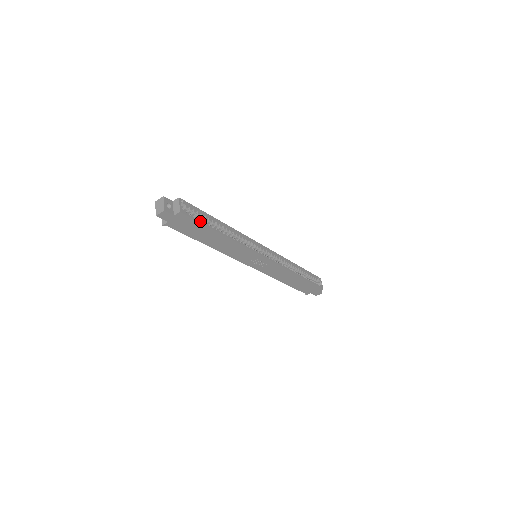
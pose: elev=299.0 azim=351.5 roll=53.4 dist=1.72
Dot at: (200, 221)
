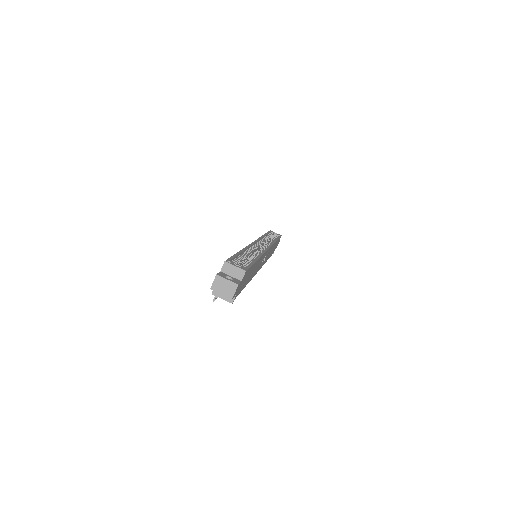
Dot at: (250, 264)
